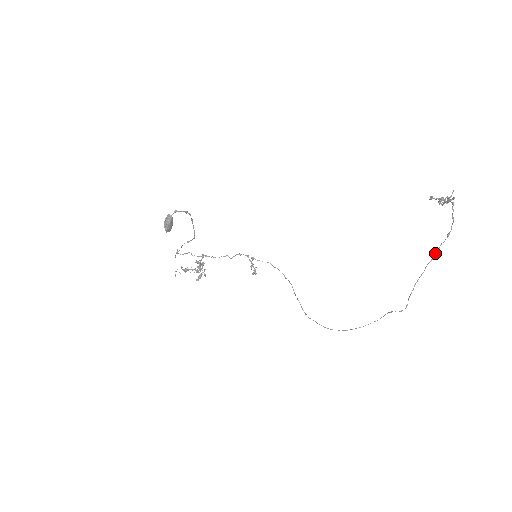
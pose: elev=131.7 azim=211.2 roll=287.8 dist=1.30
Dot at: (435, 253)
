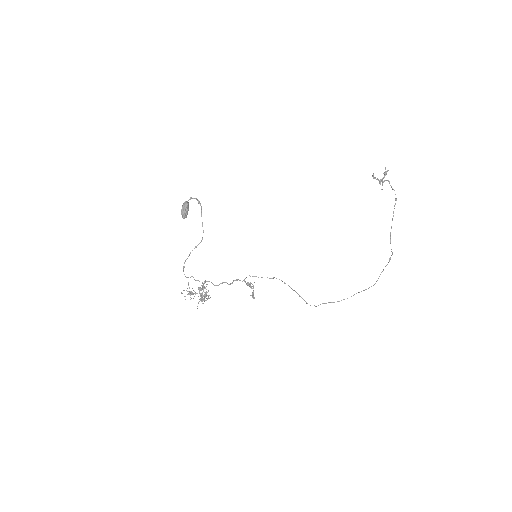
Dot at: occluded
